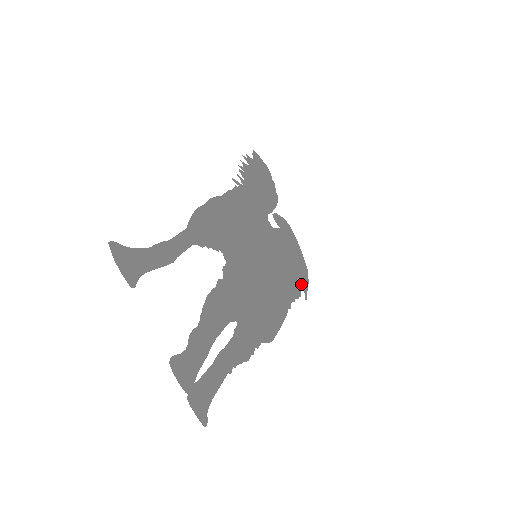
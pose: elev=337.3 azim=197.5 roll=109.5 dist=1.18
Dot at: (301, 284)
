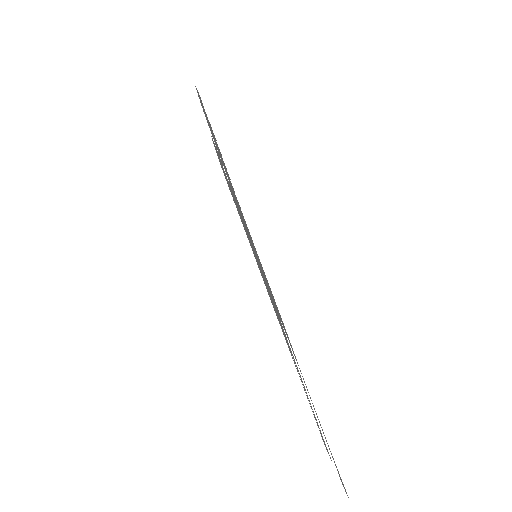
Dot at: occluded
